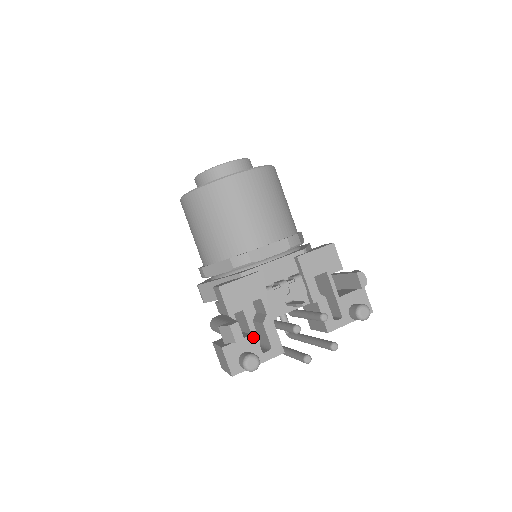
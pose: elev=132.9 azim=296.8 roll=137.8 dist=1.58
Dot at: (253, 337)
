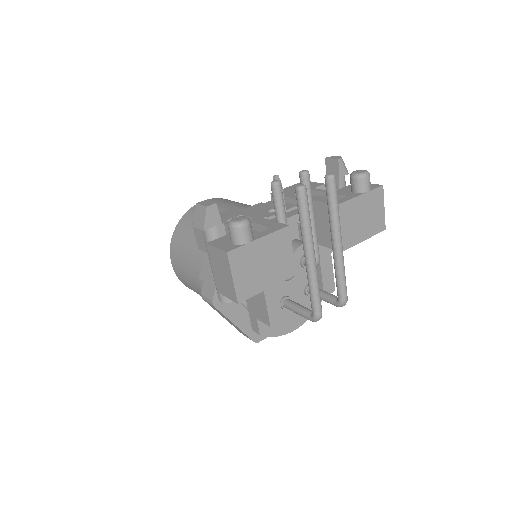
Dot at: occluded
